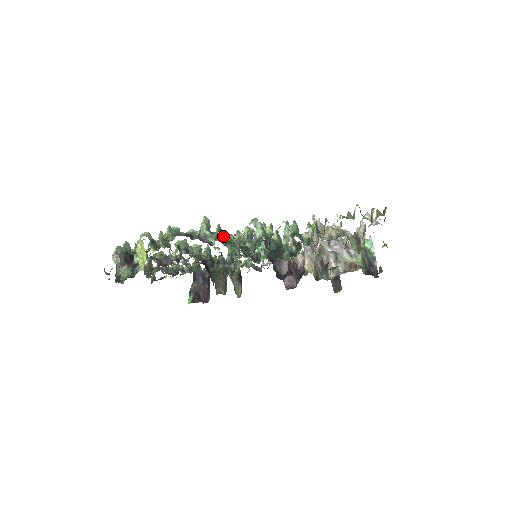
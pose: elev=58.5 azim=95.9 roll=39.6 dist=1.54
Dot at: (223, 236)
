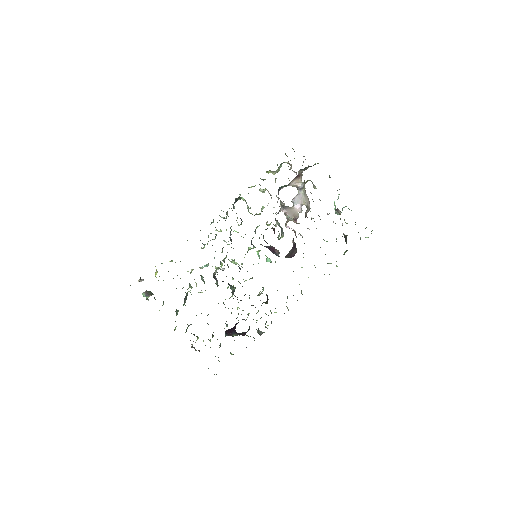
Dot at: occluded
